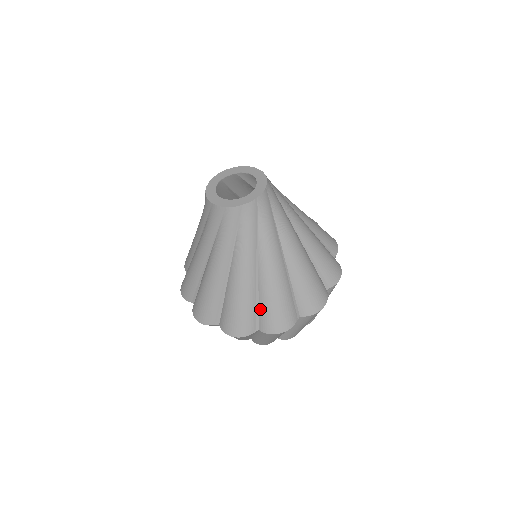
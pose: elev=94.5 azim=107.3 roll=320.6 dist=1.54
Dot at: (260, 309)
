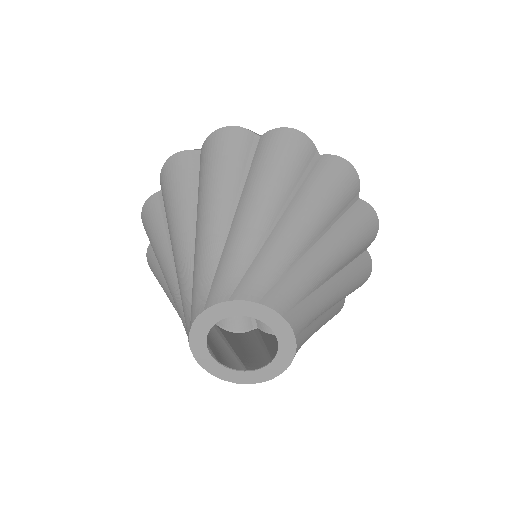
Dot at: occluded
